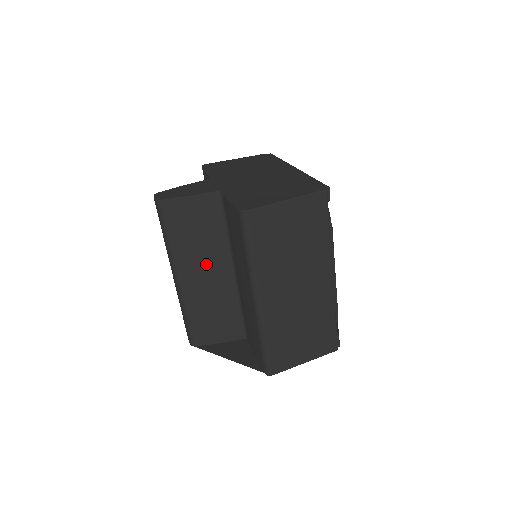
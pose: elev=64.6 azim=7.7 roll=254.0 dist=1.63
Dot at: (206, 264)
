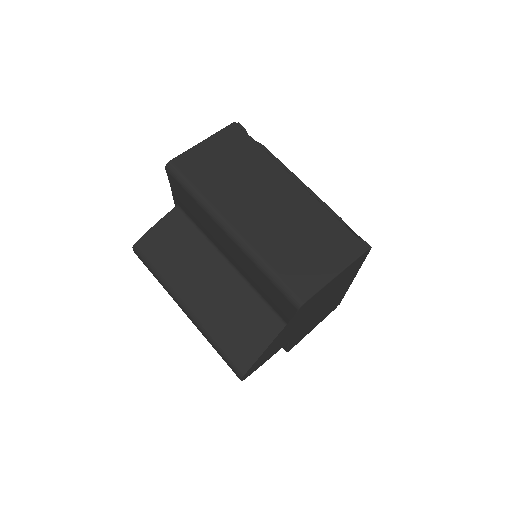
Dot at: (201, 274)
